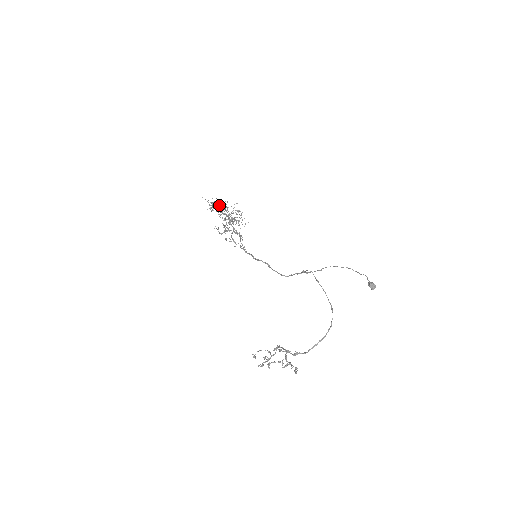
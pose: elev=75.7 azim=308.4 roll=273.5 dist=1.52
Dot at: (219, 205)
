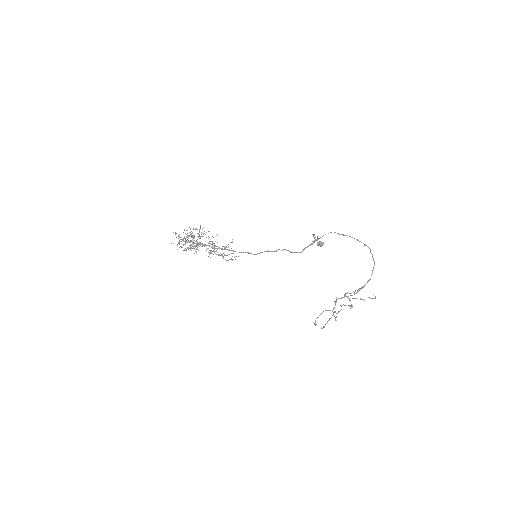
Dot at: (192, 233)
